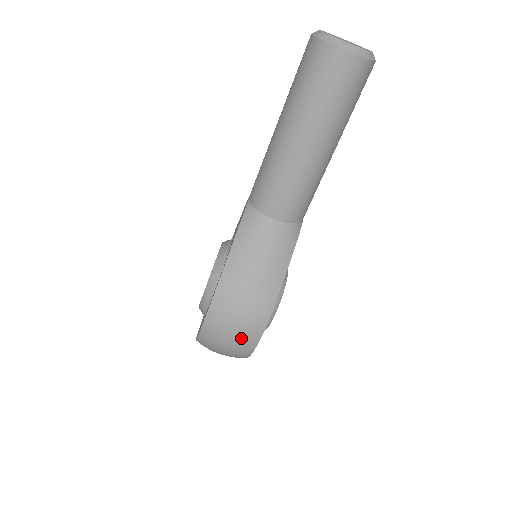
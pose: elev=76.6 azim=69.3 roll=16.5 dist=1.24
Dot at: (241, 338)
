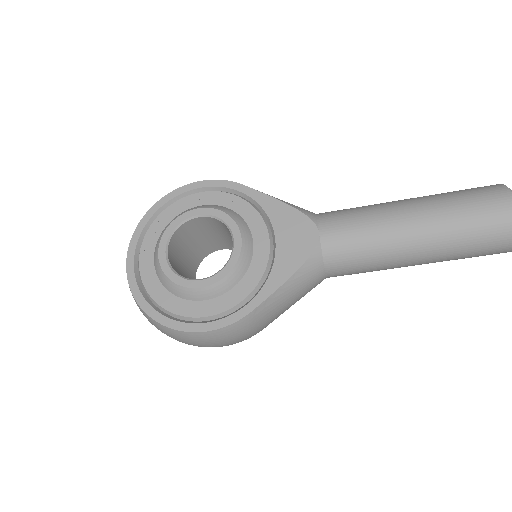
Dot at: occluded
